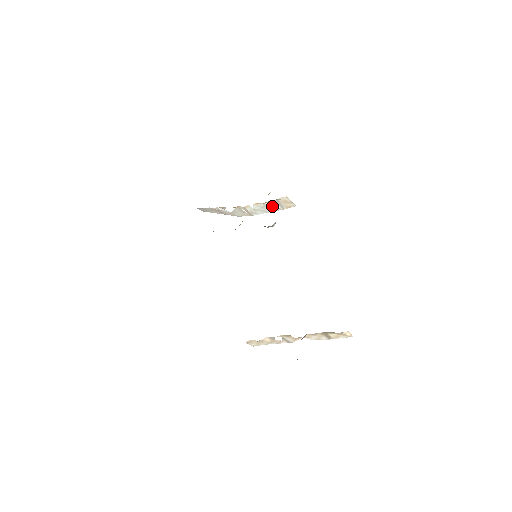
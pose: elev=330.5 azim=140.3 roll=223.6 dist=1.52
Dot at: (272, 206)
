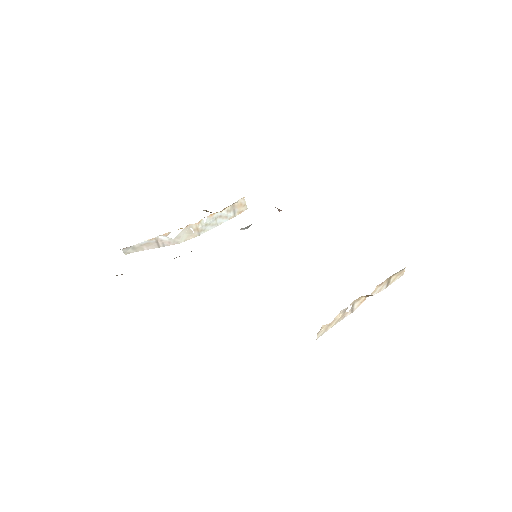
Dot at: (225, 215)
